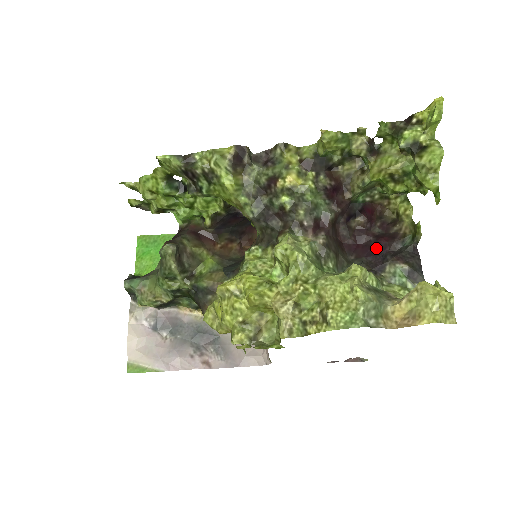
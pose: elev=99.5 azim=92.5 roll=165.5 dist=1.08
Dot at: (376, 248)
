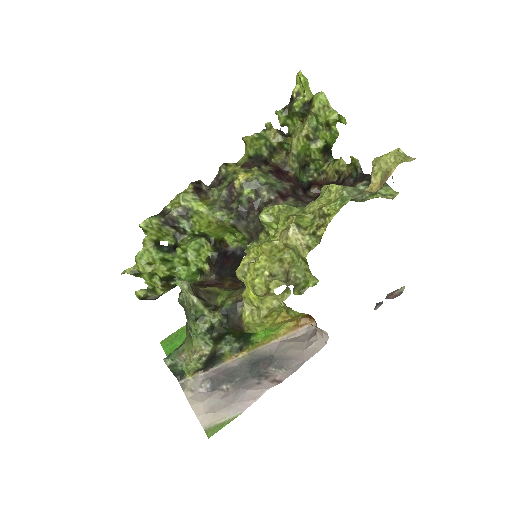
Dot at: occluded
